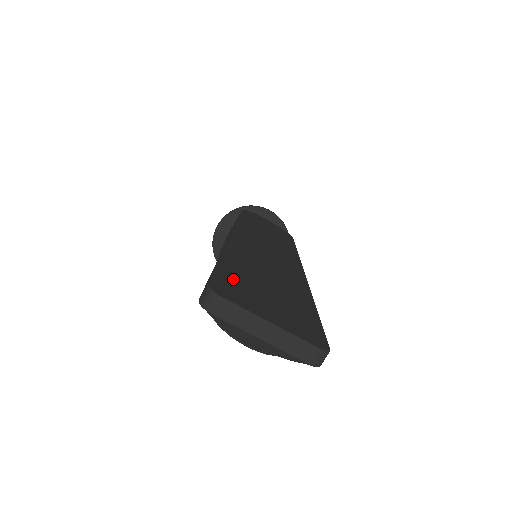
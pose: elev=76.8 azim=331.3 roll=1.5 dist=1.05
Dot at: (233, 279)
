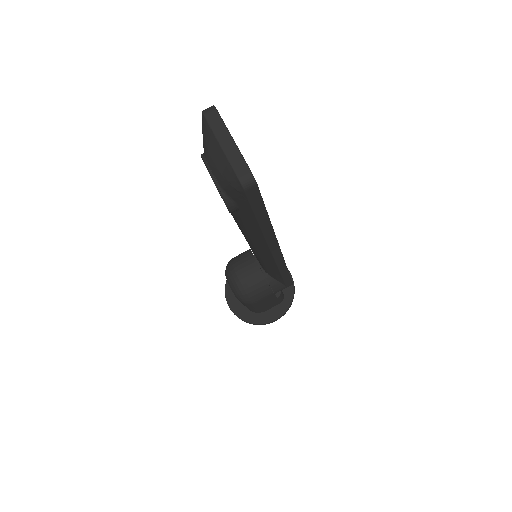
Dot at: occluded
